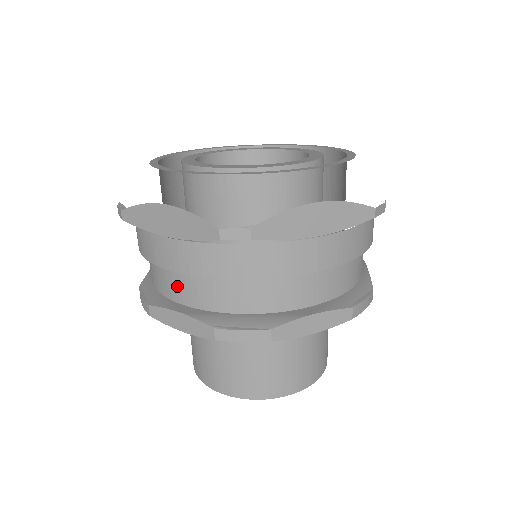
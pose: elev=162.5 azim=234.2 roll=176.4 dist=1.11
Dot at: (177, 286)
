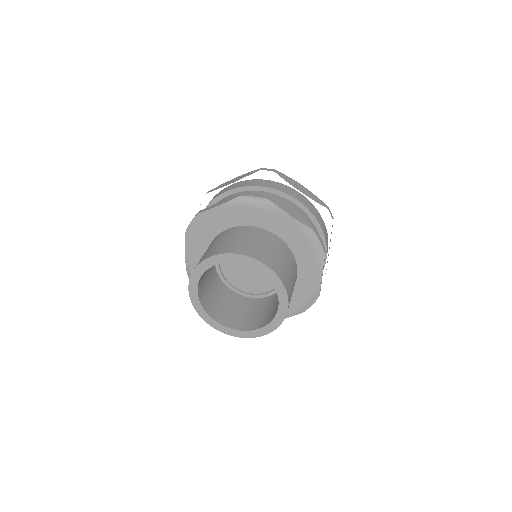
Dot at: occluded
